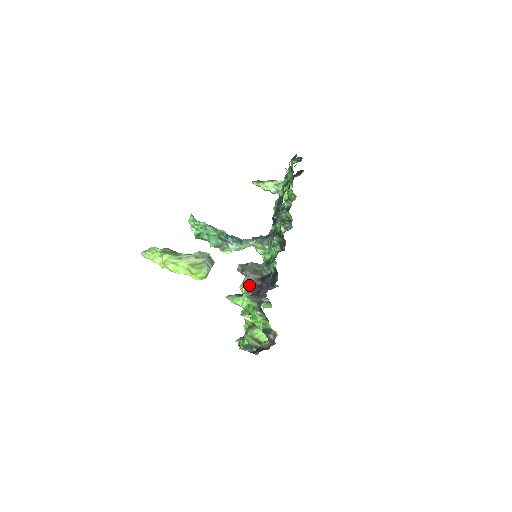
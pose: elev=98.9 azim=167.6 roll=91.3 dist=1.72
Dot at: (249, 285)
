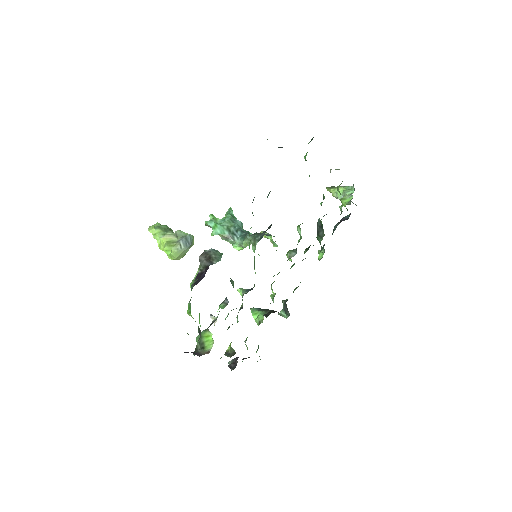
Dot at: (199, 272)
